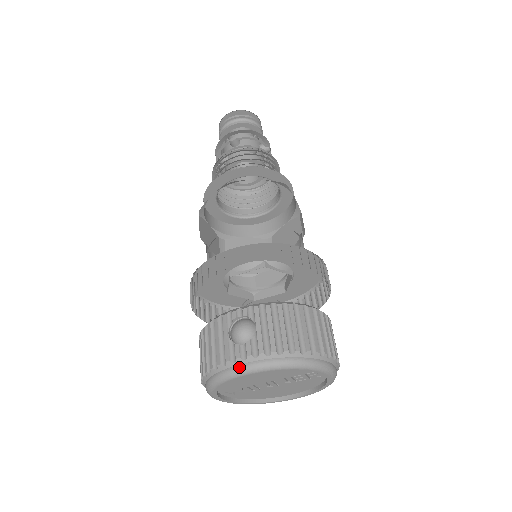
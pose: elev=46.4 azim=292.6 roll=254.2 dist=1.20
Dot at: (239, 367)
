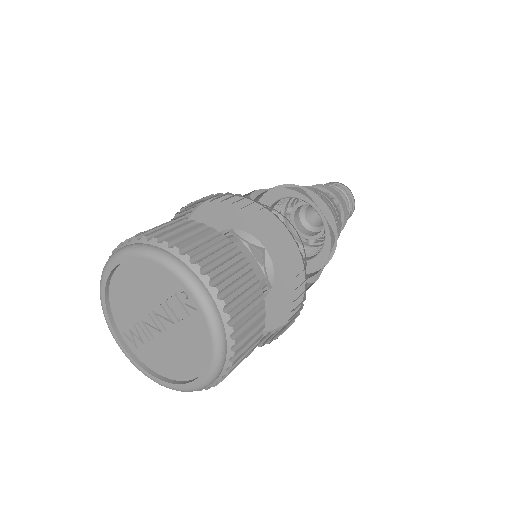
Dot at: (109, 258)
